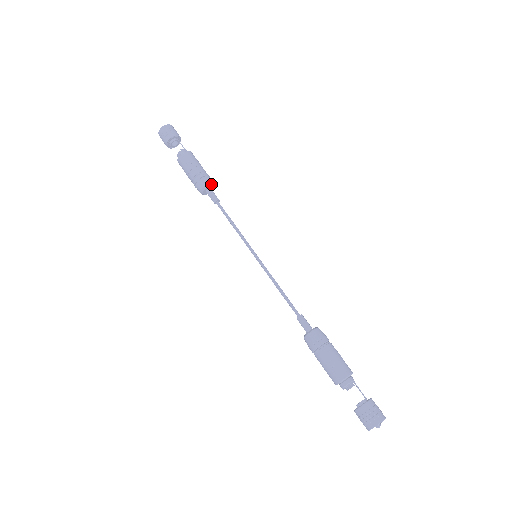
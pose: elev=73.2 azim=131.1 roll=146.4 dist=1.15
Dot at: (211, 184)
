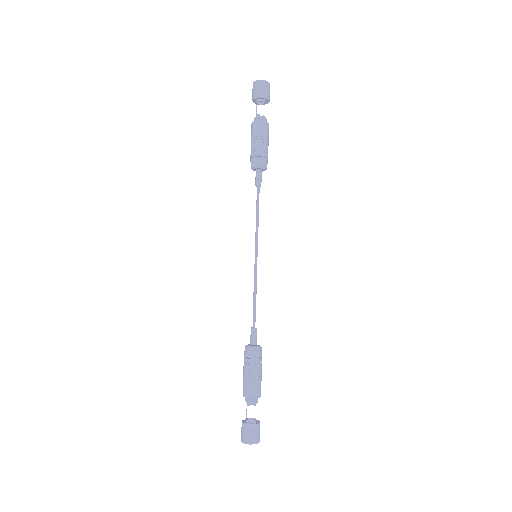
Dot at: (266, 168)
